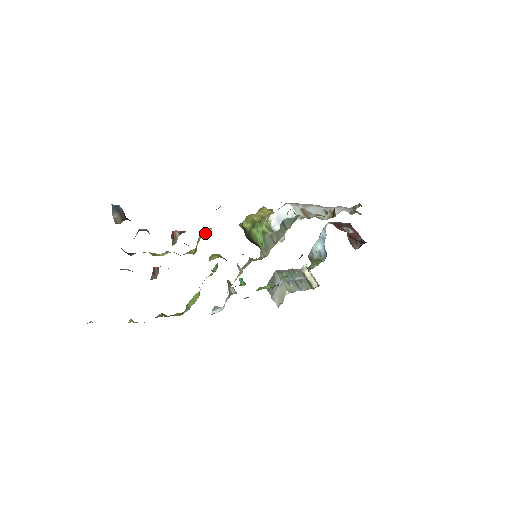
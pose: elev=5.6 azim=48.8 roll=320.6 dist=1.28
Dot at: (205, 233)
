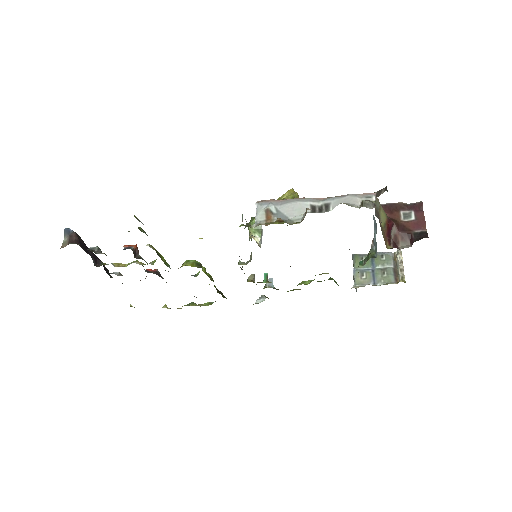
Dot at: occluded
